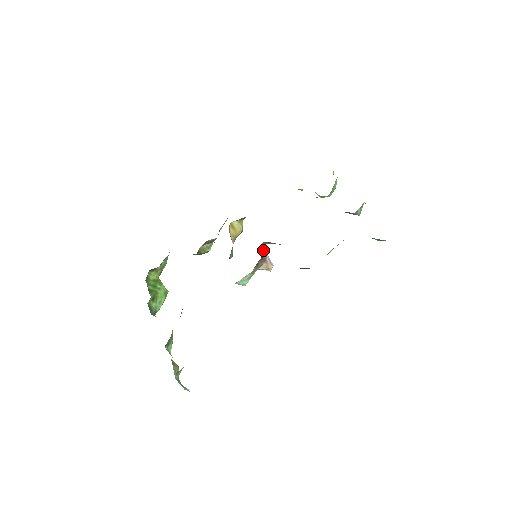
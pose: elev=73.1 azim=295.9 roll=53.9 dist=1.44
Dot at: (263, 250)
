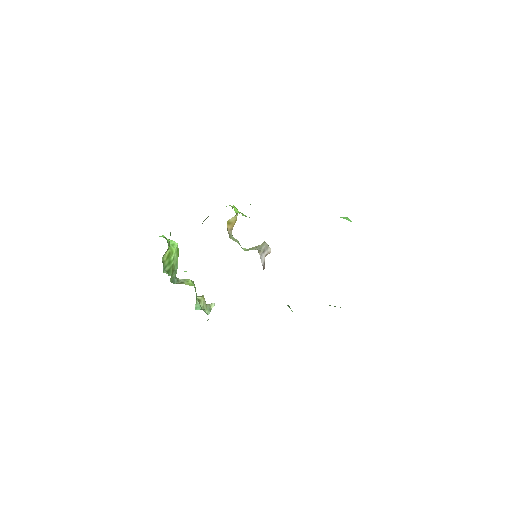
Dot at: (263, 267)
